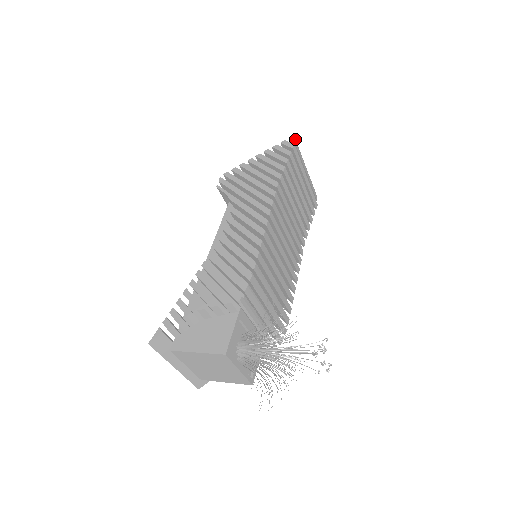
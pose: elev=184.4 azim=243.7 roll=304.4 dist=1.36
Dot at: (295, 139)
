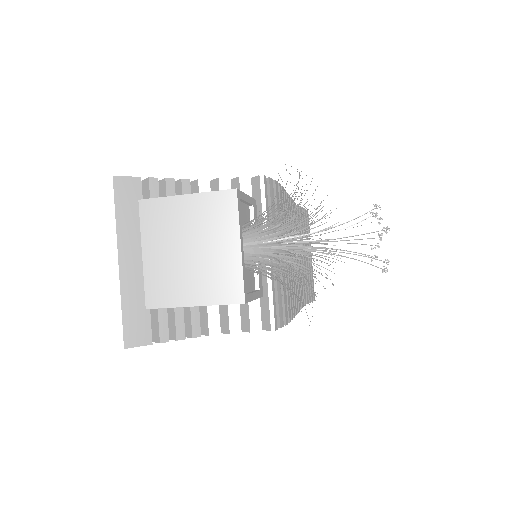
Dot at: occluded
